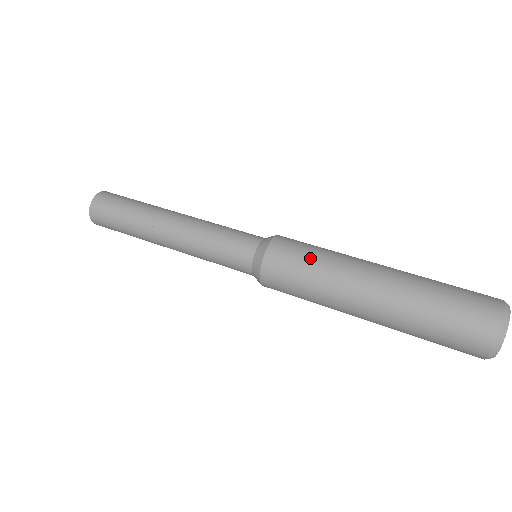
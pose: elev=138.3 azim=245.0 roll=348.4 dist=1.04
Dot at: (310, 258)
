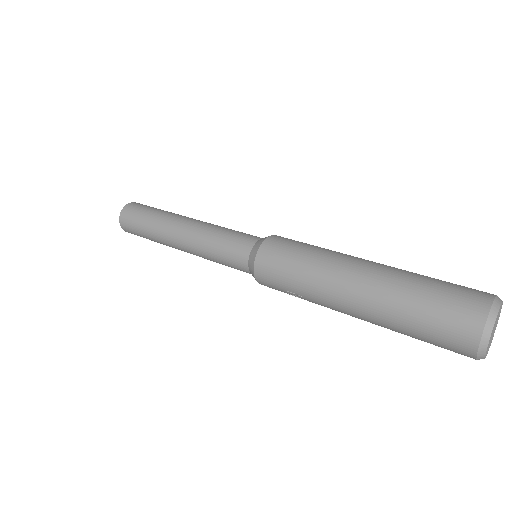
Dot at: occluded
